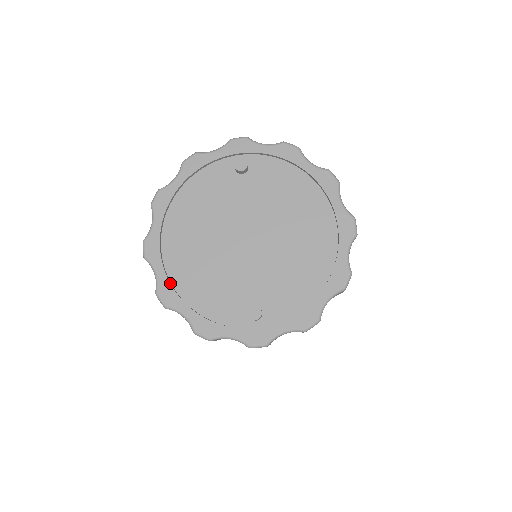
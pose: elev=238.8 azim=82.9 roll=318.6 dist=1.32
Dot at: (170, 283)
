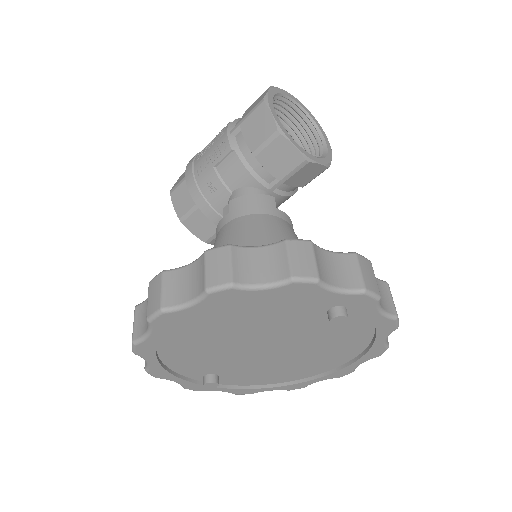
Dot at: (157, 345)
